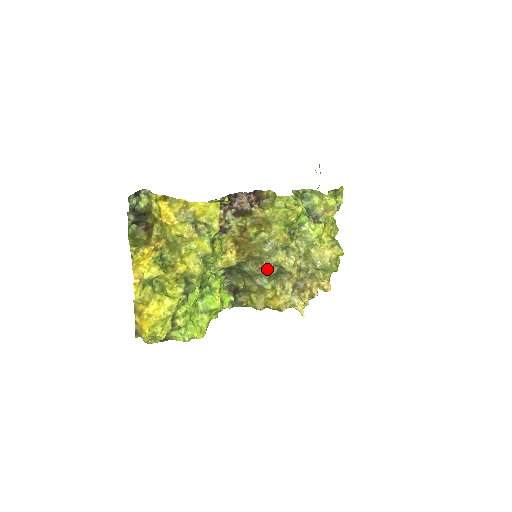
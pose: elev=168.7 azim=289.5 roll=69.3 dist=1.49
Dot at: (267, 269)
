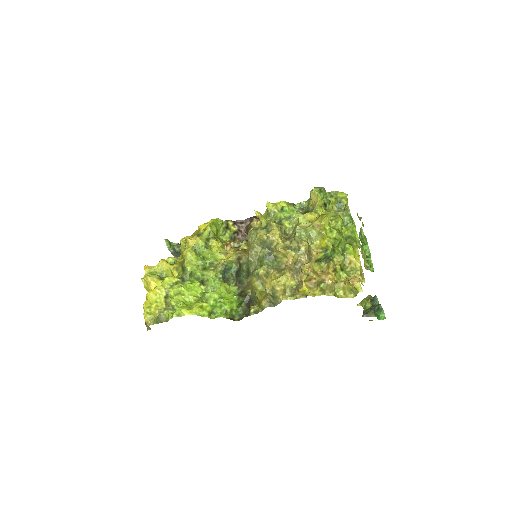
Dot at: (252, 251)
